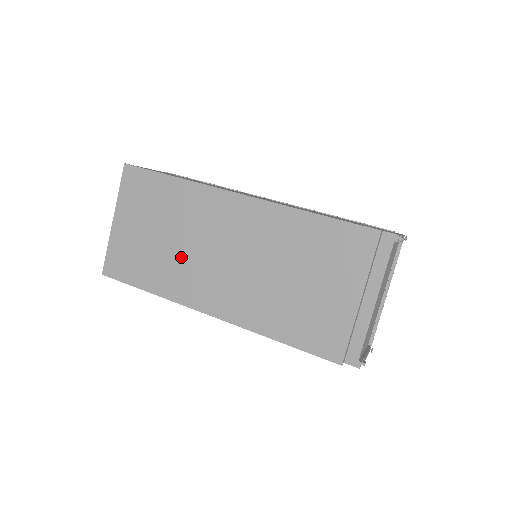
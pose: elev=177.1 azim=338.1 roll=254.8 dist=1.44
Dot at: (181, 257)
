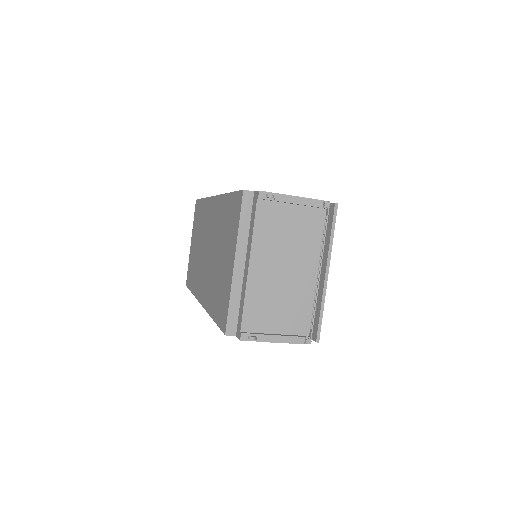
Dot at: (199, 259)
